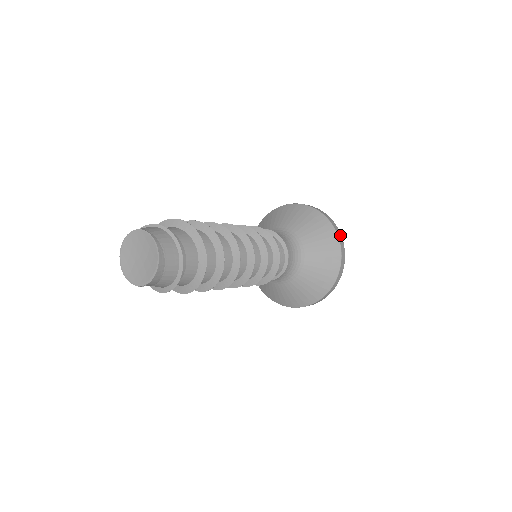
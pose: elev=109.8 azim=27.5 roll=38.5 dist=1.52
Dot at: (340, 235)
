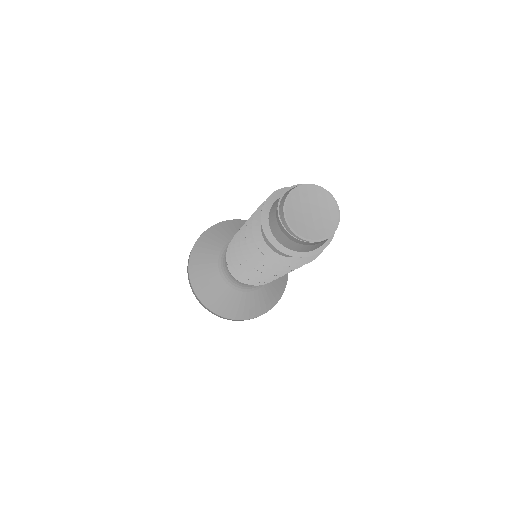
Dot at: occluded
